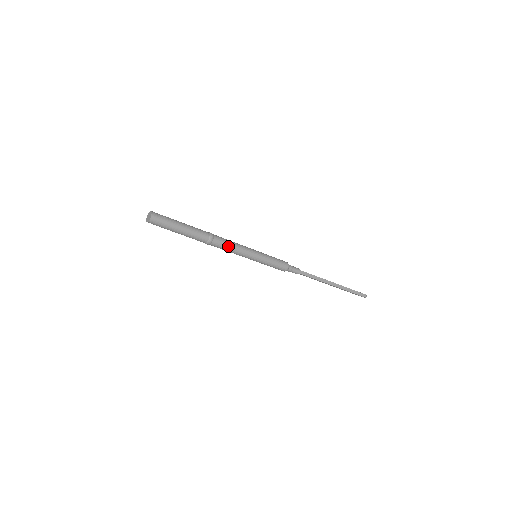
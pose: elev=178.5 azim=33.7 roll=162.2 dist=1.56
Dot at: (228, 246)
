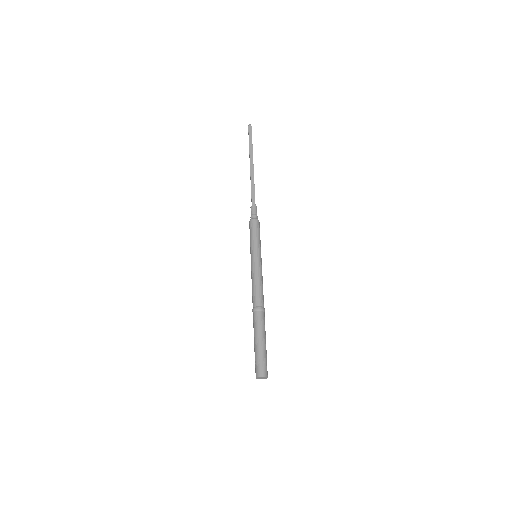
Dot at: occluded
